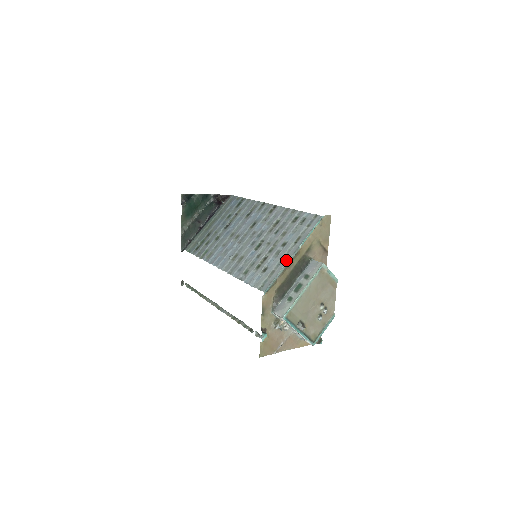
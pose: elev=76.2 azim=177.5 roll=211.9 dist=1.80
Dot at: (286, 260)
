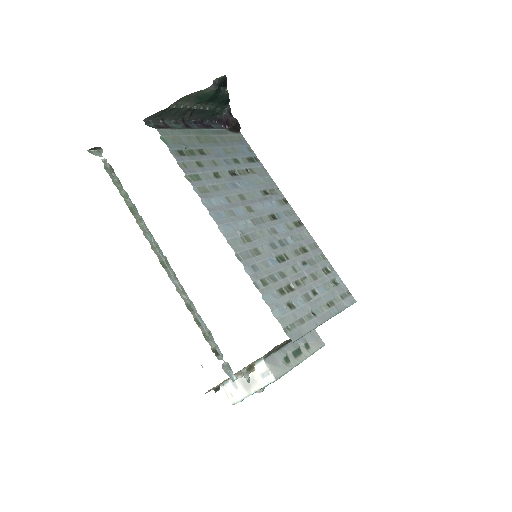
Dot at: (320, 320)
